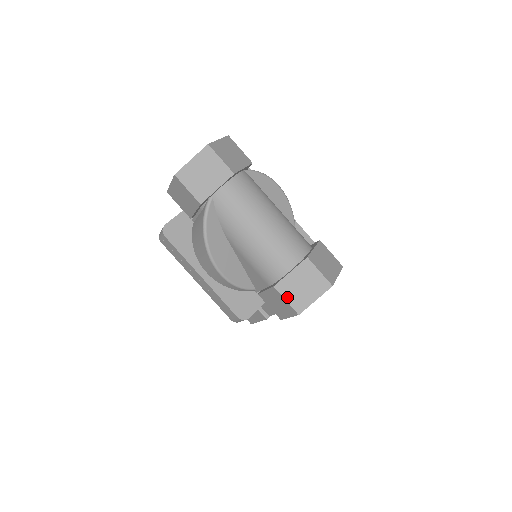
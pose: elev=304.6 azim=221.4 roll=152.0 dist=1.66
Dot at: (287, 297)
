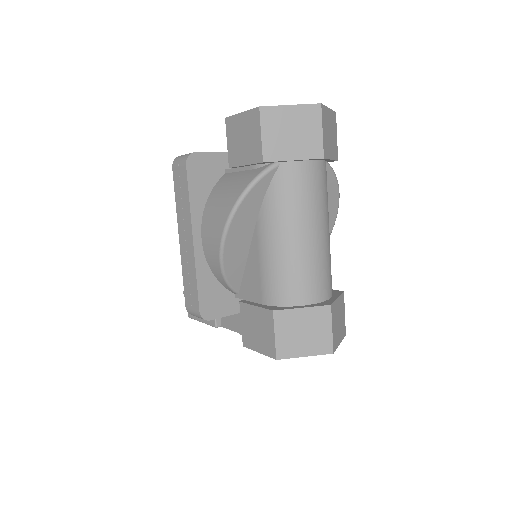
Dot at: (279, 332)
